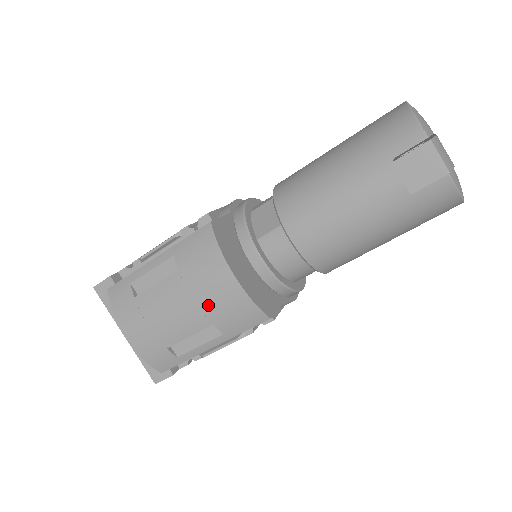
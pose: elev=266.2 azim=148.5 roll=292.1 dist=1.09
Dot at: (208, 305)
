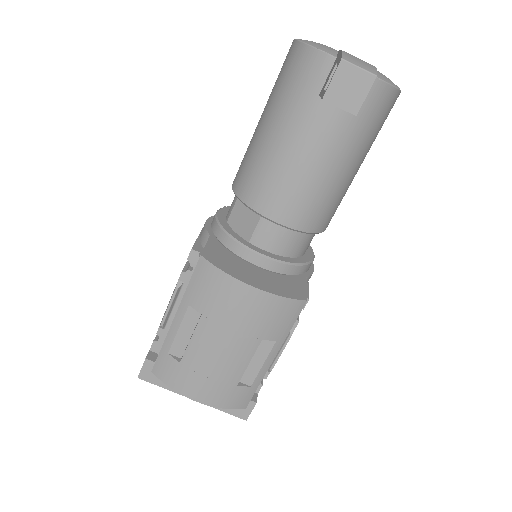
Dot at: (247, 326)
